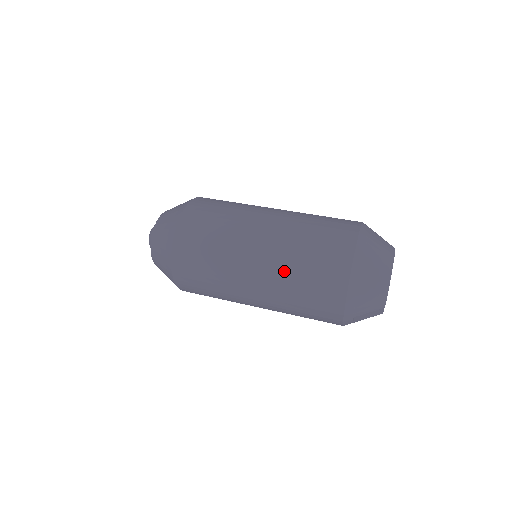
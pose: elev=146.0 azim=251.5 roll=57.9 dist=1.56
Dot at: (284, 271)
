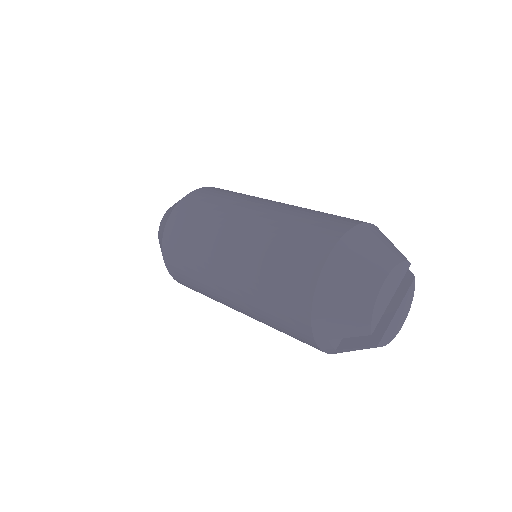
Dot at: (252, 266)
